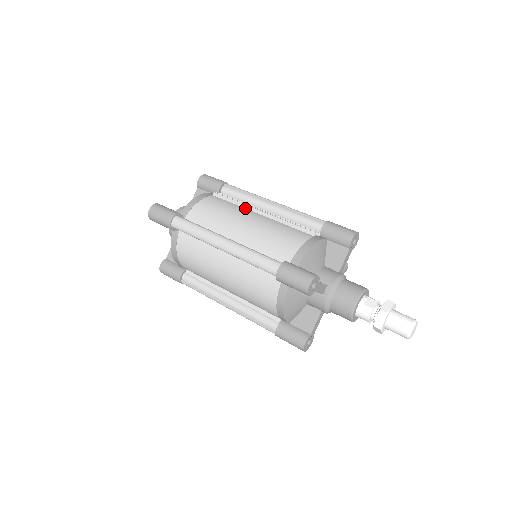
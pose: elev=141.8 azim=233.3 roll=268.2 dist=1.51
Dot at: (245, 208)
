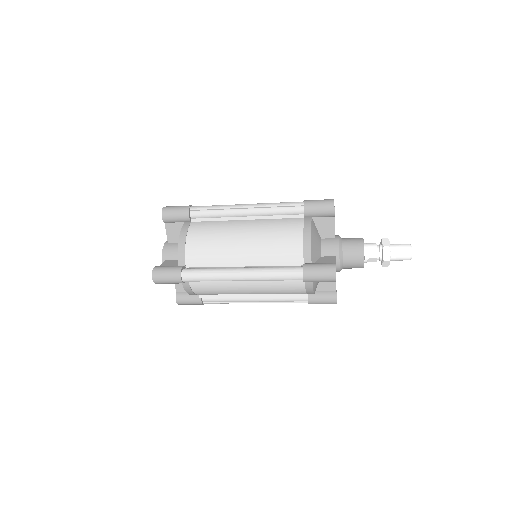
Dot at: occluded
